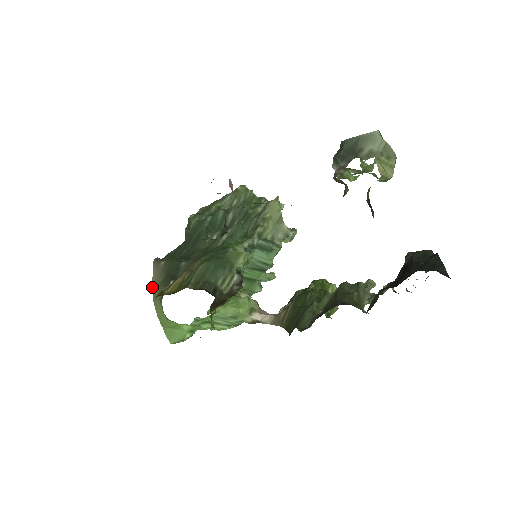
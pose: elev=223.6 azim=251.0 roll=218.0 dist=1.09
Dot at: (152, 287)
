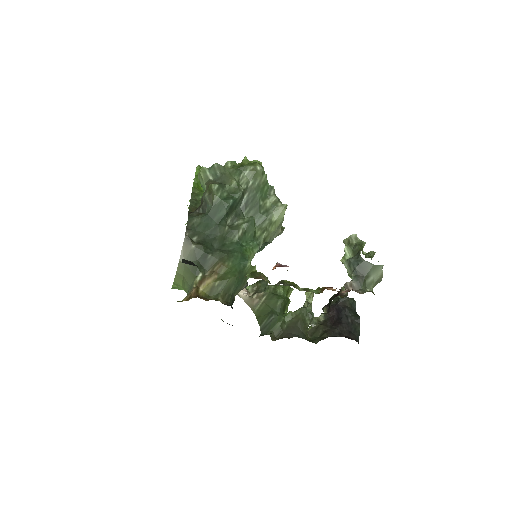
Dot at: (179, 261)
